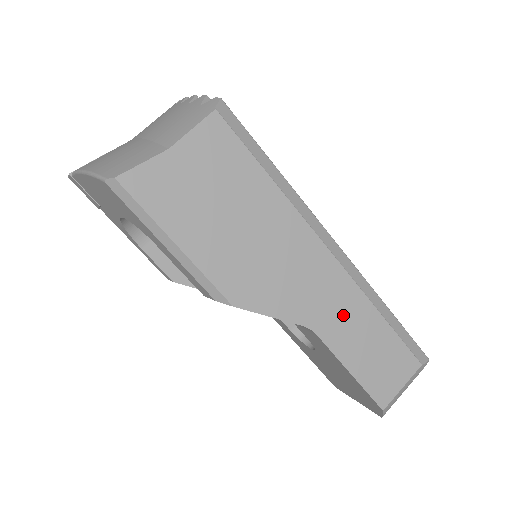
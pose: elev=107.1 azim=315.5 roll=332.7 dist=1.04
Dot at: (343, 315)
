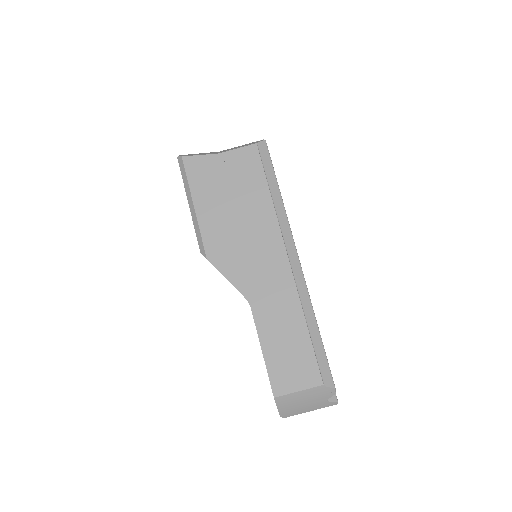
Dot at: (277, 308)
